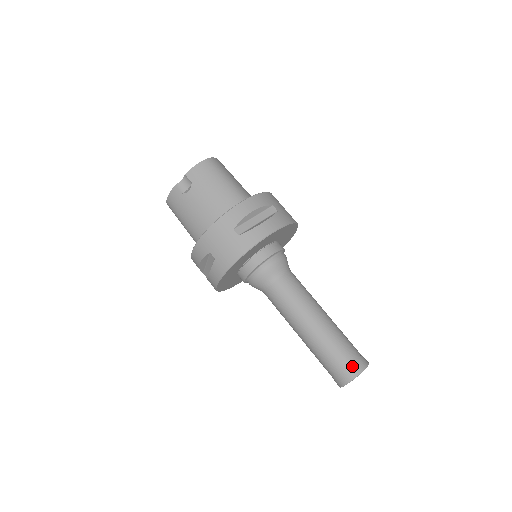
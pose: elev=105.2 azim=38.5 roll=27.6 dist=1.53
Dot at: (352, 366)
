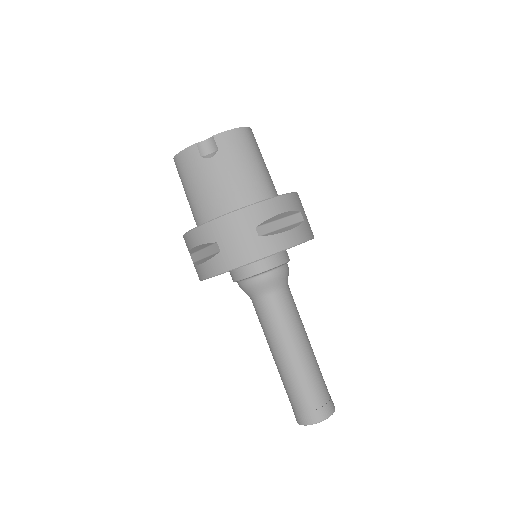
Dot at: (322, 409)
